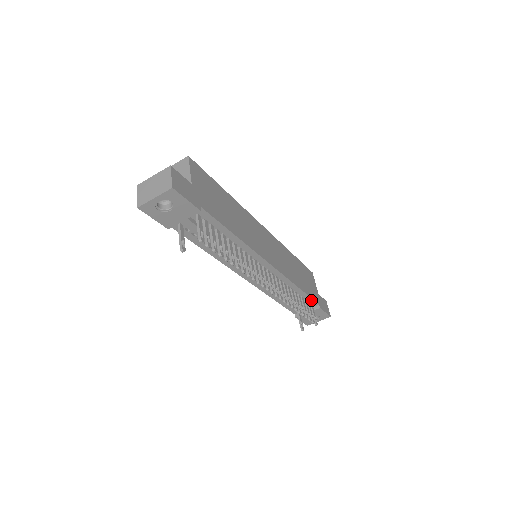
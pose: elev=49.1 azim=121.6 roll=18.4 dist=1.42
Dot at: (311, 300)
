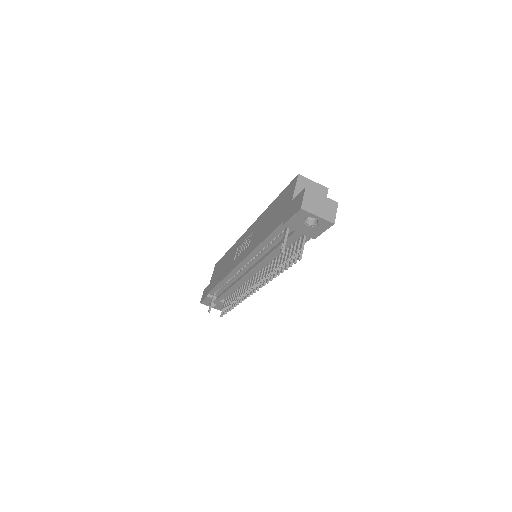
Dot at: occluded
